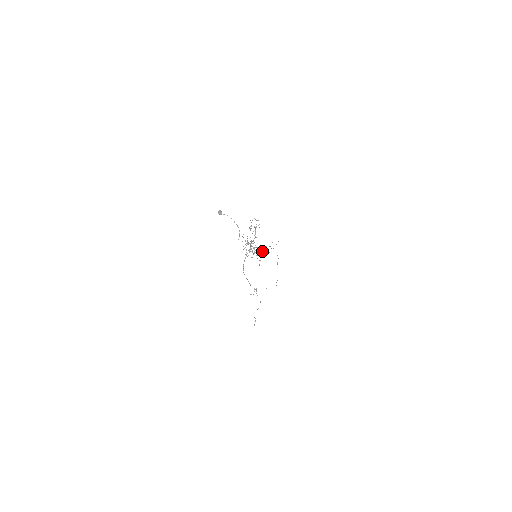
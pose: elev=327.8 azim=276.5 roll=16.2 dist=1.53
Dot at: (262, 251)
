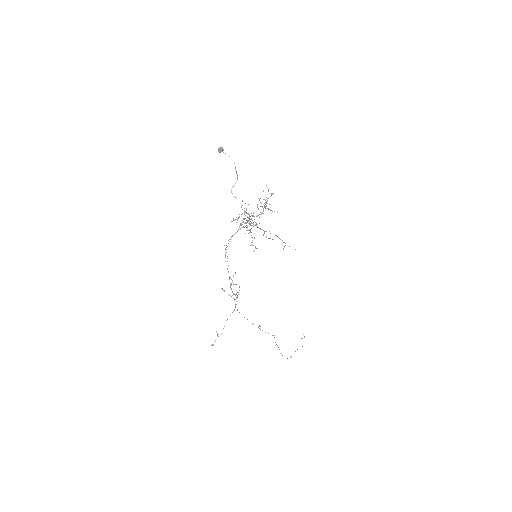
Dot at: (263, 234)
